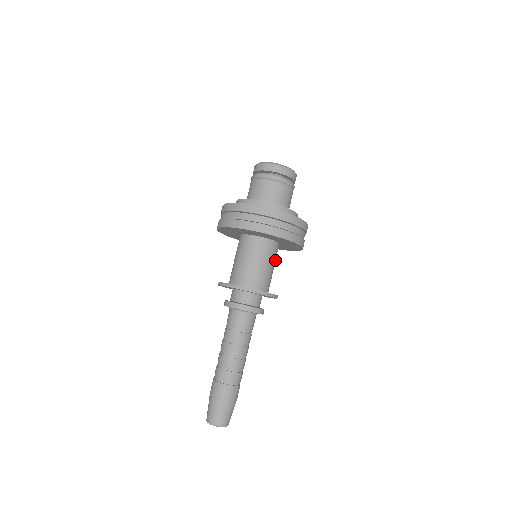
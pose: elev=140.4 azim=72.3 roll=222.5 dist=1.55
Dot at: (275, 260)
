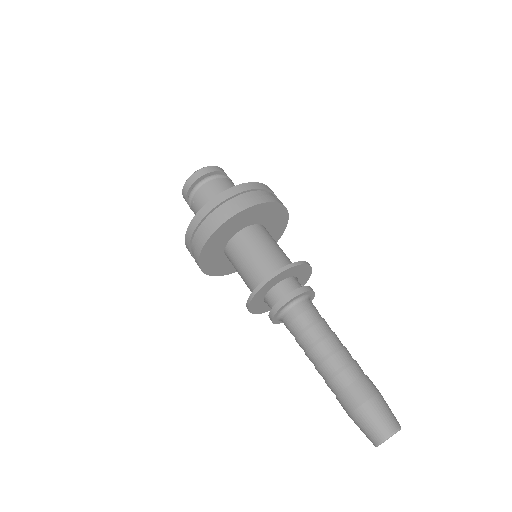
Dot at: occluded
